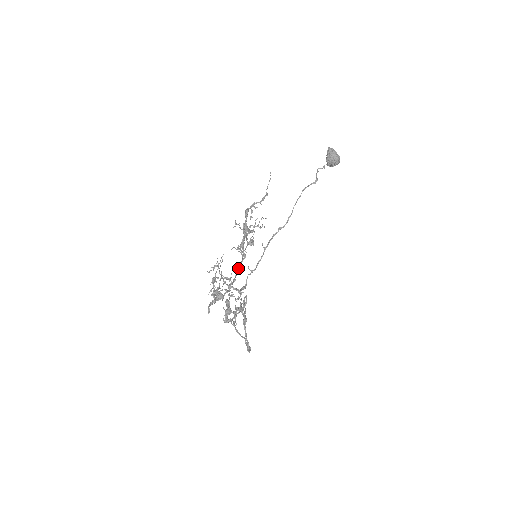
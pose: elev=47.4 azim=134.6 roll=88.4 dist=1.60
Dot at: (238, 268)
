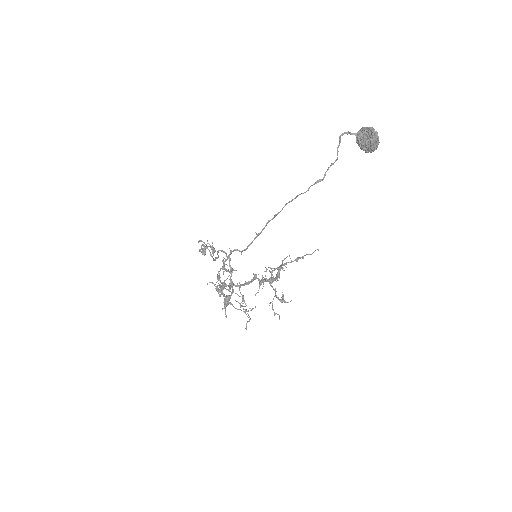
Dot at: occluded
